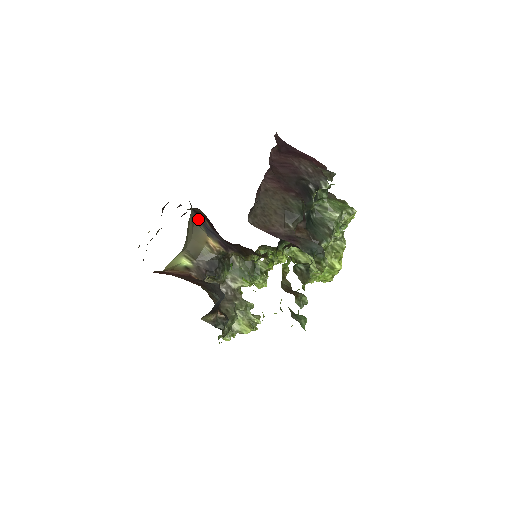
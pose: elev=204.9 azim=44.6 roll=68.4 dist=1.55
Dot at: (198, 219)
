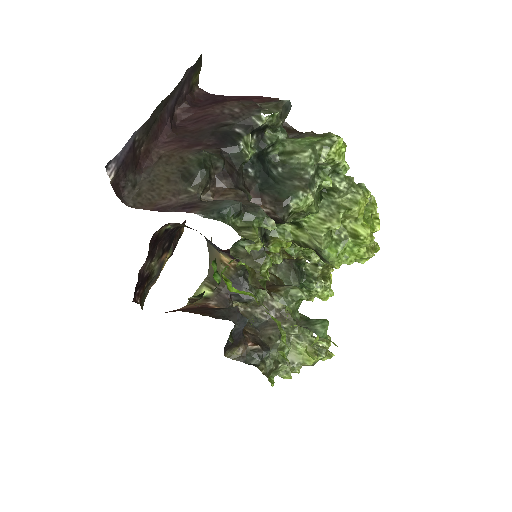
Dot at: occluded
